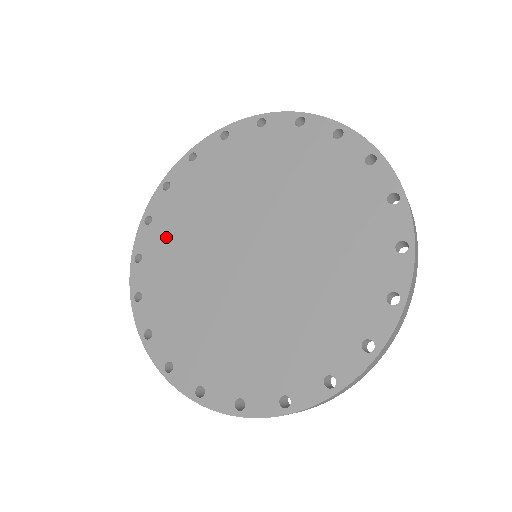
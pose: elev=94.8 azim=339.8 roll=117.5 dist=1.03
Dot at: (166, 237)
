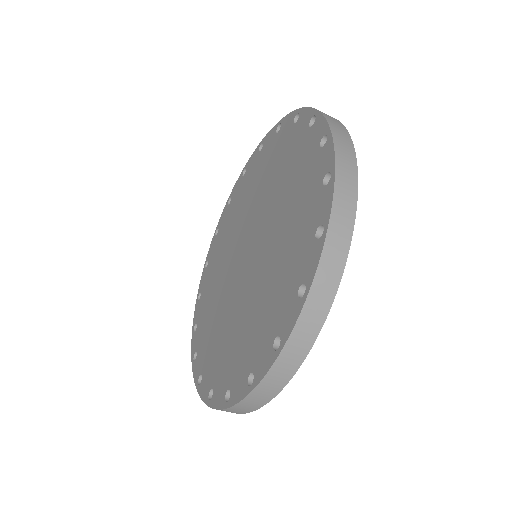
Dot at: (229, 219)
